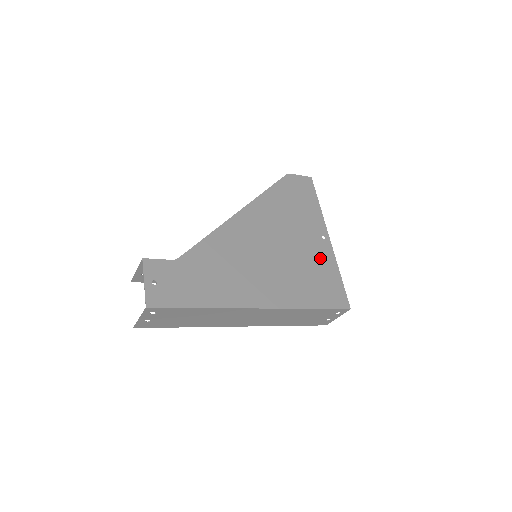
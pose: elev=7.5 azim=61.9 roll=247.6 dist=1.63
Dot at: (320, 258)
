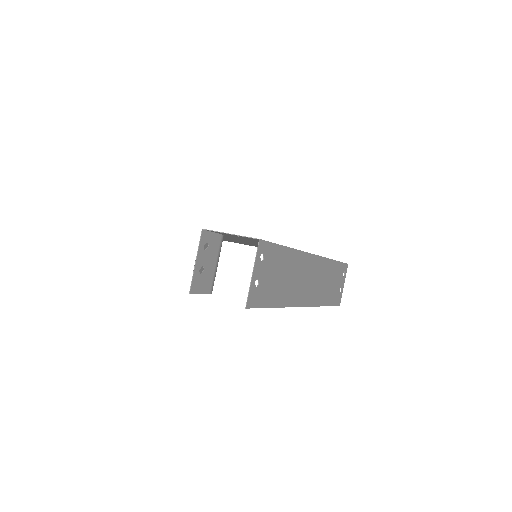
Dot at: occluded
